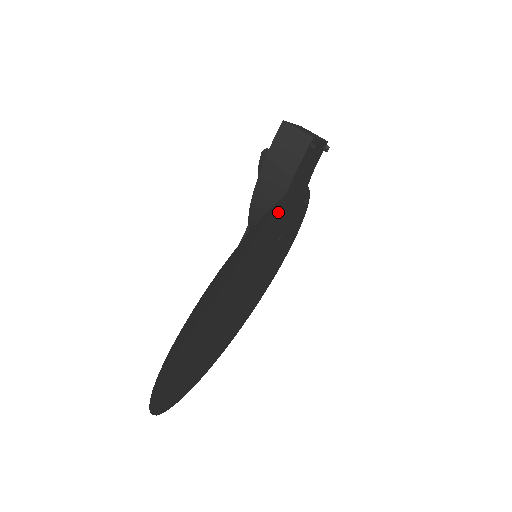
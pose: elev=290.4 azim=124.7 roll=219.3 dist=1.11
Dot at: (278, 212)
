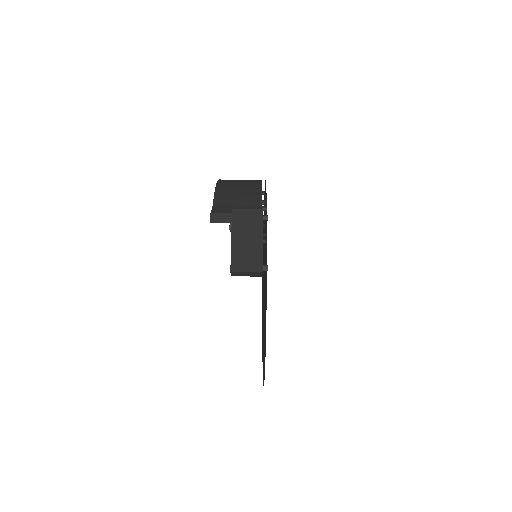
Dot at: occluded
